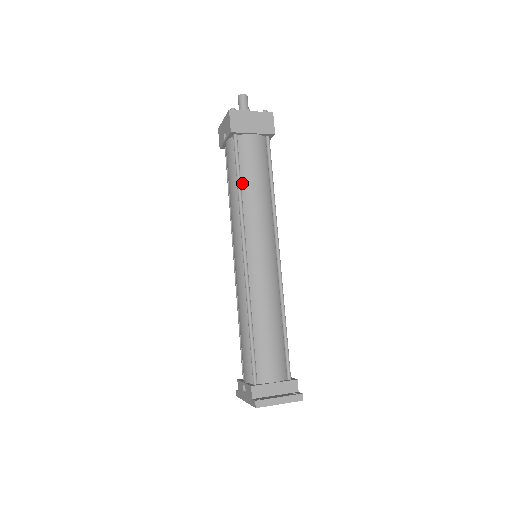
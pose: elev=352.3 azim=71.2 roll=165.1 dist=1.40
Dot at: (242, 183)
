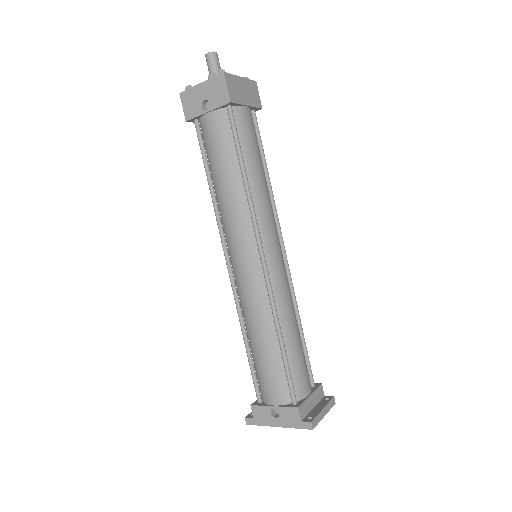
Dot at: (245, 168)
